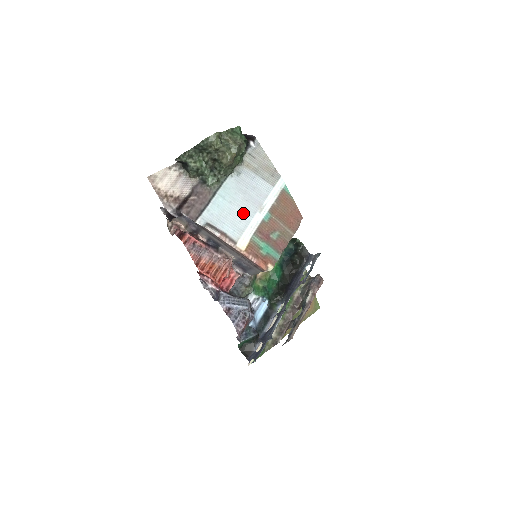
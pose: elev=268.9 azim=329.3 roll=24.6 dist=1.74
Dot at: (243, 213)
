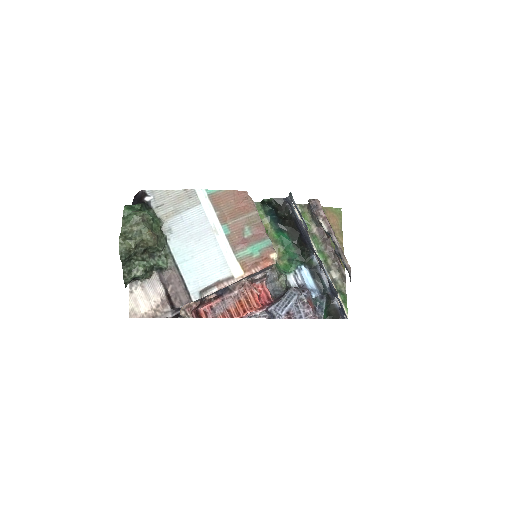
Dot at: (209, 251)
